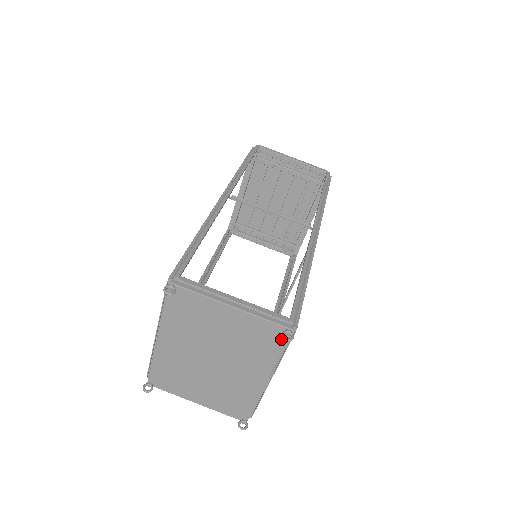
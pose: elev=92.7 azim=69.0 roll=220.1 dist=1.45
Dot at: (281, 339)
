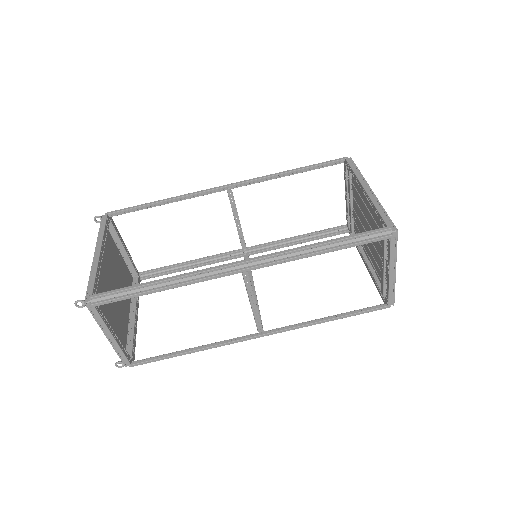
Dot at: occluded
